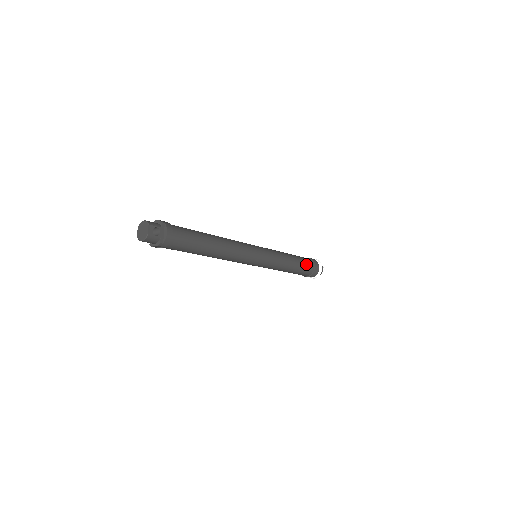
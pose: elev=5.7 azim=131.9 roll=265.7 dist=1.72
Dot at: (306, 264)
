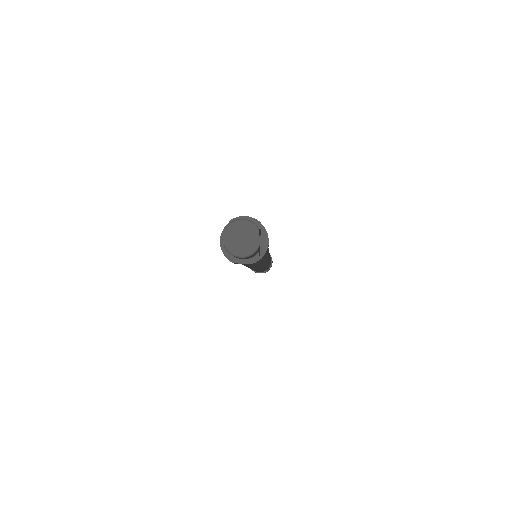
Dot at: occluded
